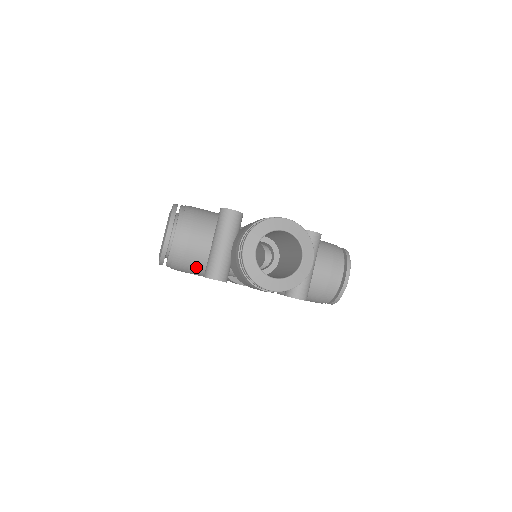
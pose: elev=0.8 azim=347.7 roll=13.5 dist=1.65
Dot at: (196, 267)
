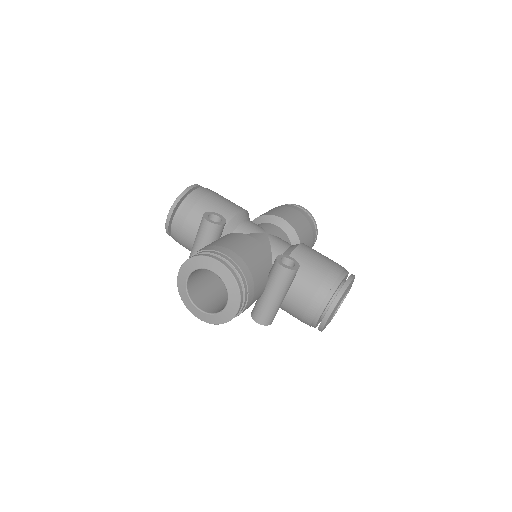
Dot at: occluded
